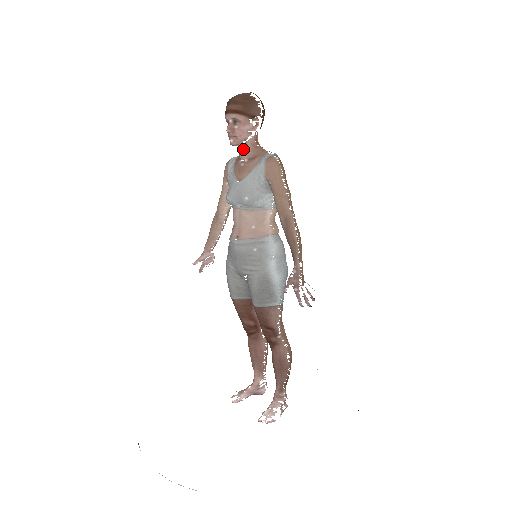
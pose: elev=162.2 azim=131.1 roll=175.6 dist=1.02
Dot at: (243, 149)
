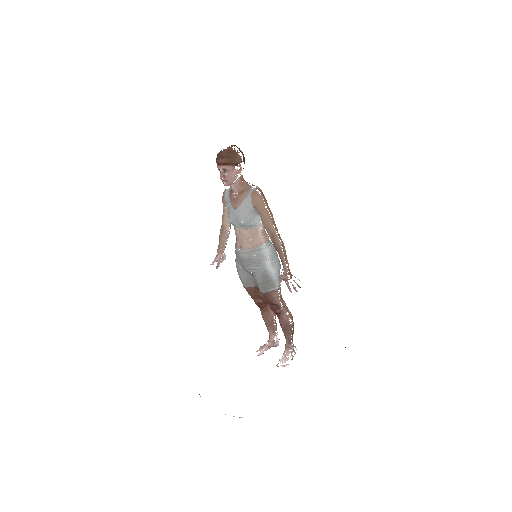
Dot at: (234, 187)
